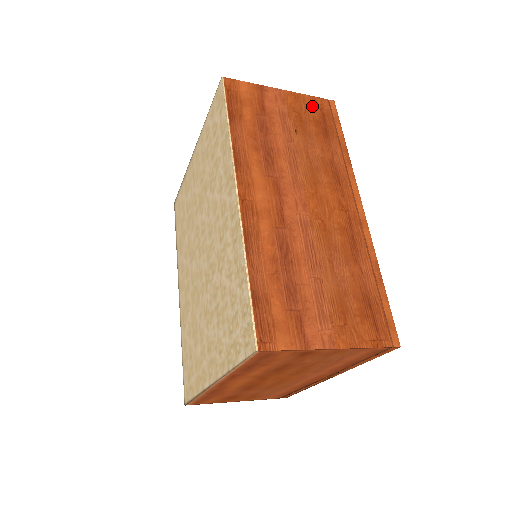
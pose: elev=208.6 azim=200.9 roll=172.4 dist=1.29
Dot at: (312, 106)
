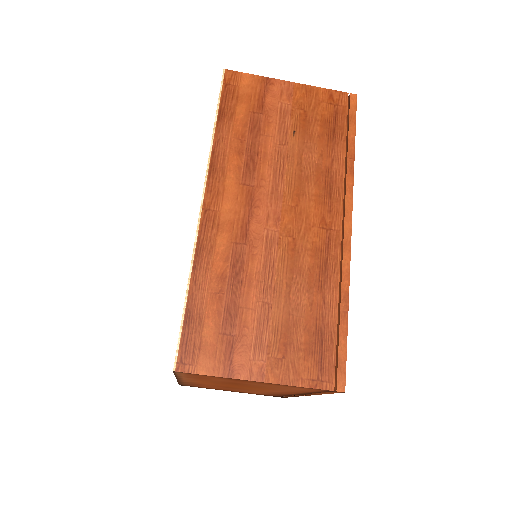
Dot at: (325, 102)
